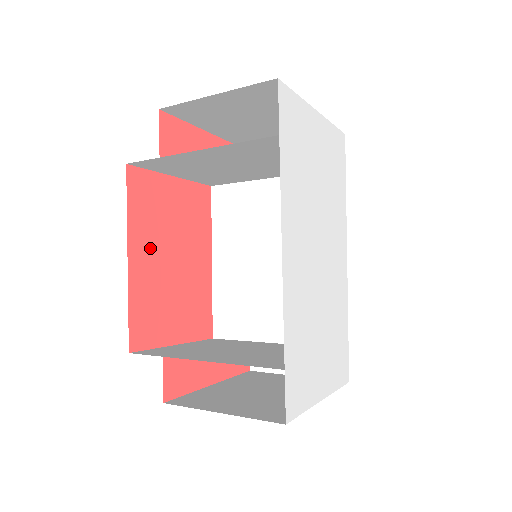
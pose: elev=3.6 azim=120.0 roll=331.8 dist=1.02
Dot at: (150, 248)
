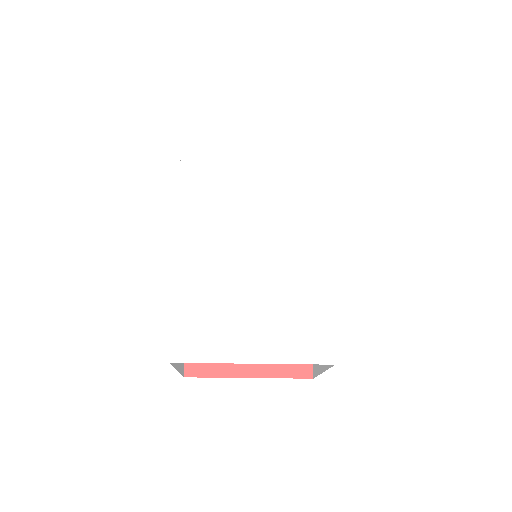
Dot at: occluded
